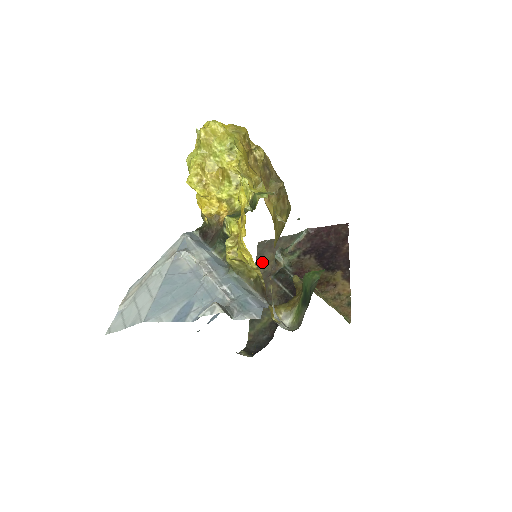
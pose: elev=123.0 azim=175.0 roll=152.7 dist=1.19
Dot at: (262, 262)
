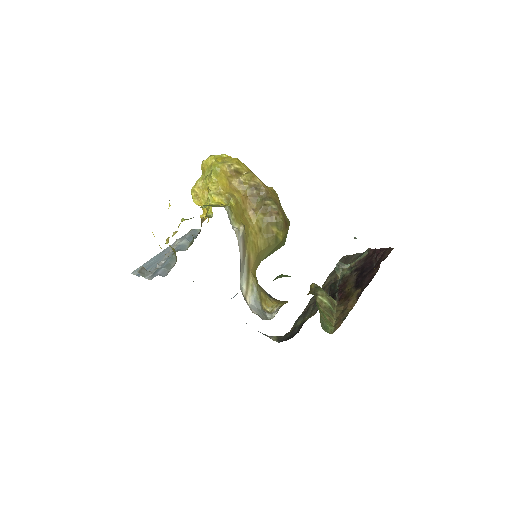
Dot at: (333, 273)
